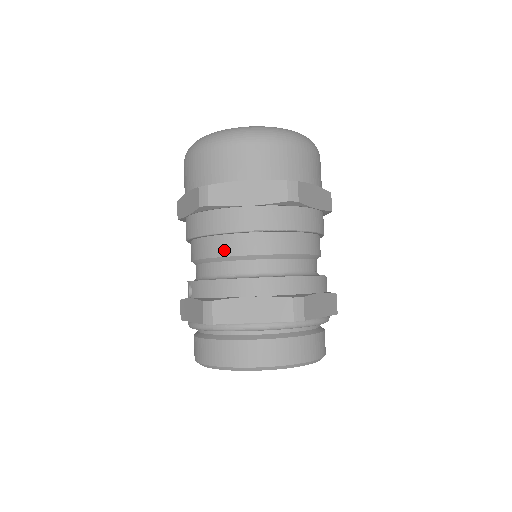
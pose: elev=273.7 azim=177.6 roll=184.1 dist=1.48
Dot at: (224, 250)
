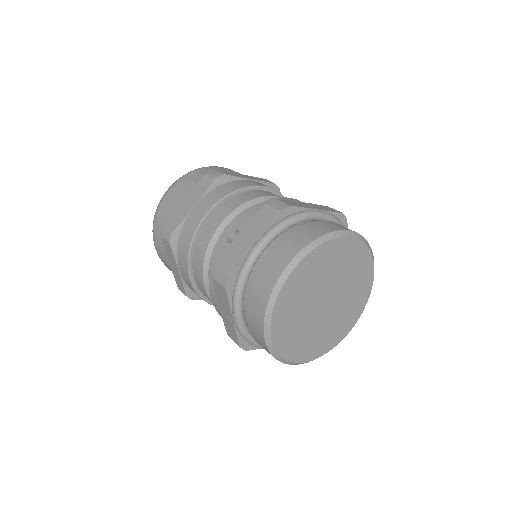
Dot at: (252, 196)
